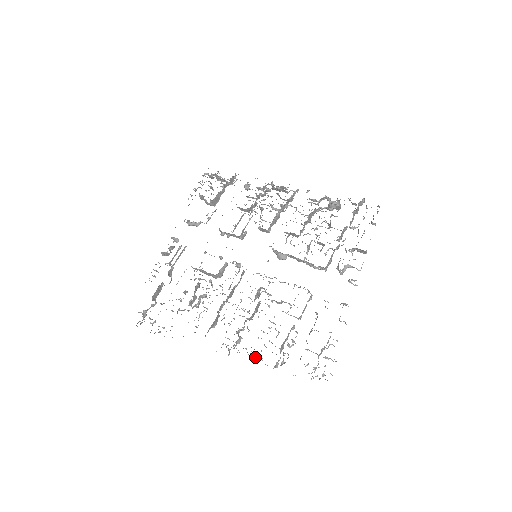
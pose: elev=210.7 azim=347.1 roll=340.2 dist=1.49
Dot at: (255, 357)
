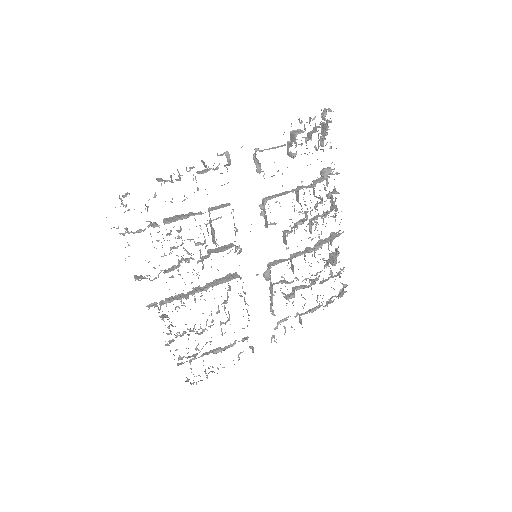
Dot at: occluded
